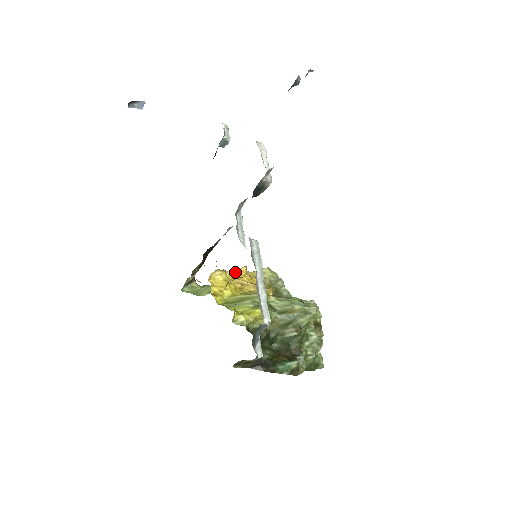
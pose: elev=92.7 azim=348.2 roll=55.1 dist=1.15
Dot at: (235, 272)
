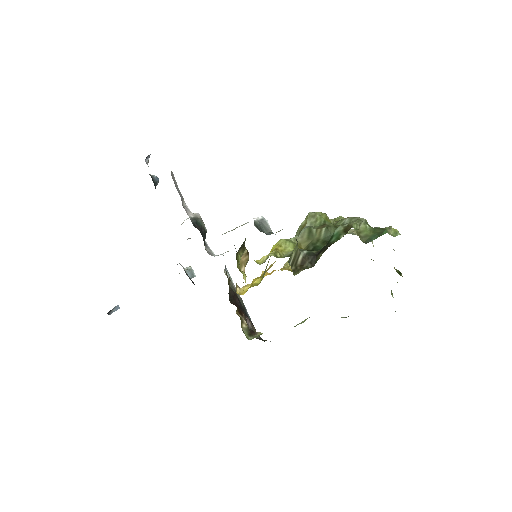
Dot at: occluded
